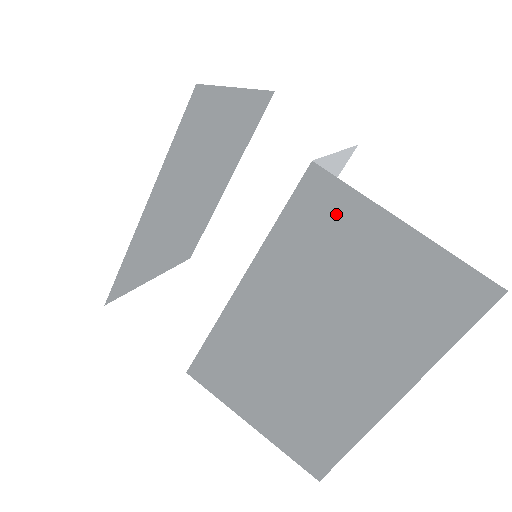
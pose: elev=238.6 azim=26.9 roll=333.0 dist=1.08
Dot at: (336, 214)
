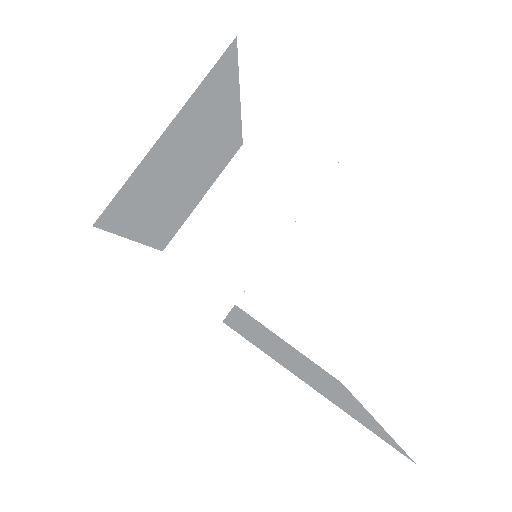
Dot at: (265, 349)
